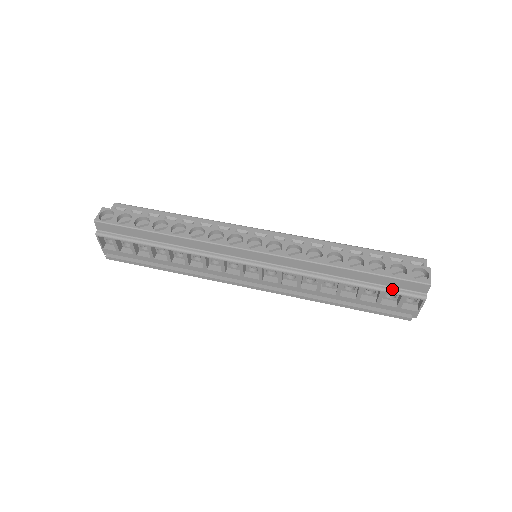
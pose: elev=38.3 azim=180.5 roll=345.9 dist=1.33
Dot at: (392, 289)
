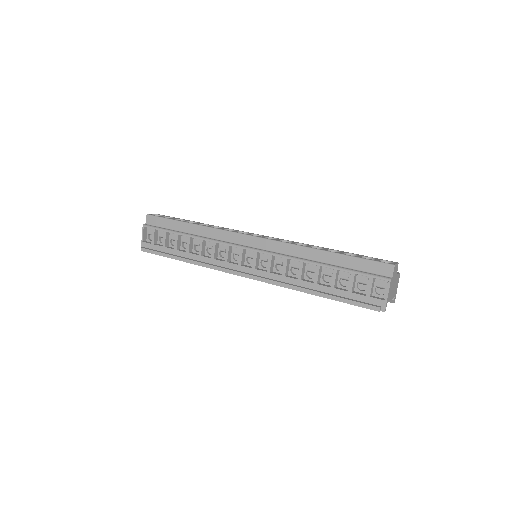
Dot at: (361, 271)
